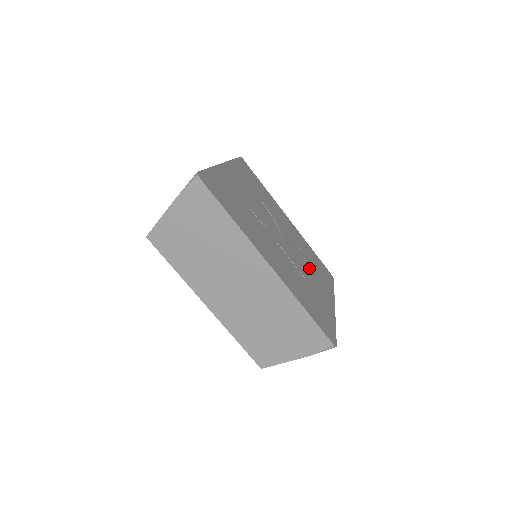
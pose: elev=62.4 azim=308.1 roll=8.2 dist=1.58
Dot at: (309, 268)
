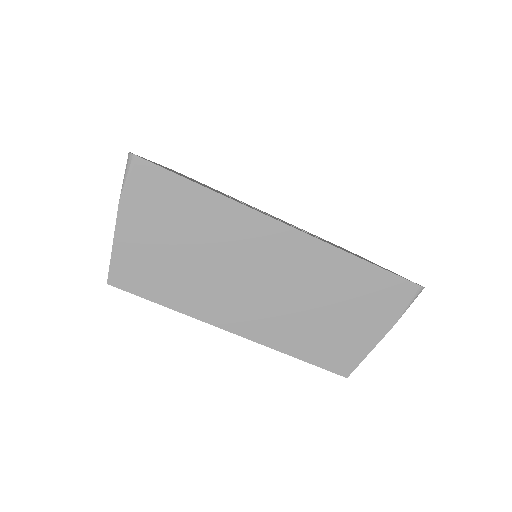
Dot at: (322, 239)
